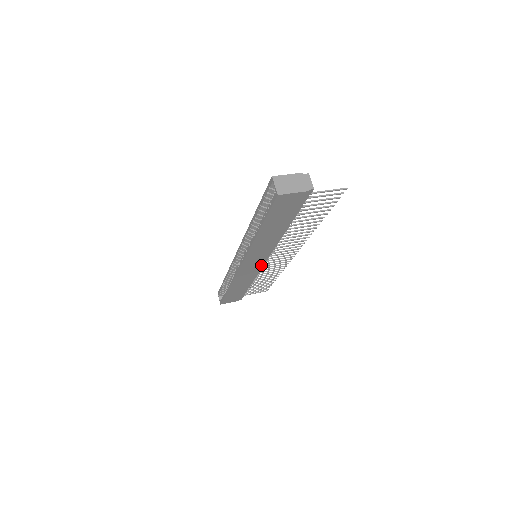
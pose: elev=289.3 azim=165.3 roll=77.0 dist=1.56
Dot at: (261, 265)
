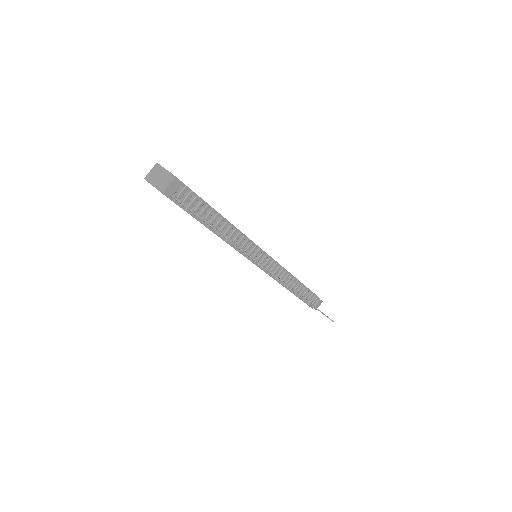
Dot at: (265, 270)
